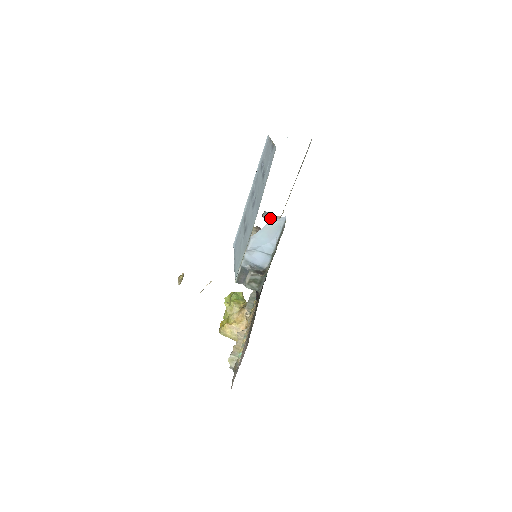
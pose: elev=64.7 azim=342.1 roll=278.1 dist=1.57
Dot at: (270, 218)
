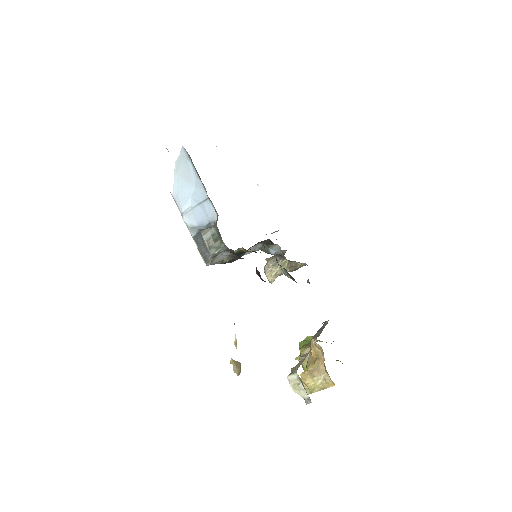
Dot at: occluded
